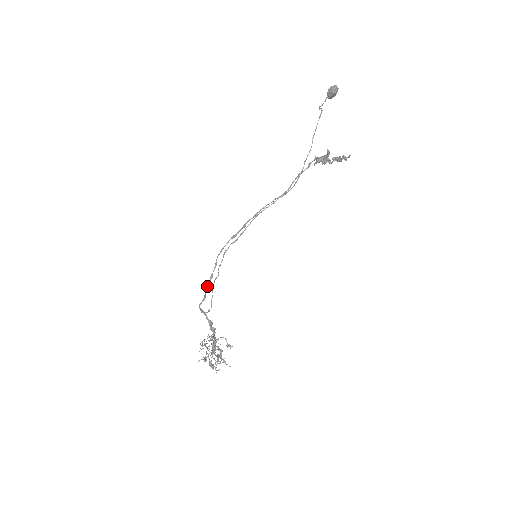
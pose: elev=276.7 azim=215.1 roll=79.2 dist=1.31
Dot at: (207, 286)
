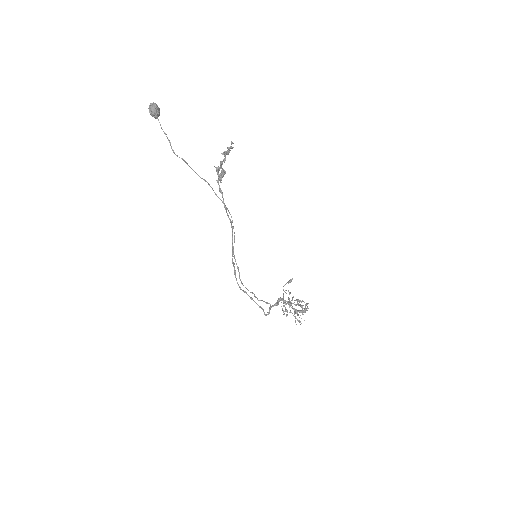
Dot at: occluded
